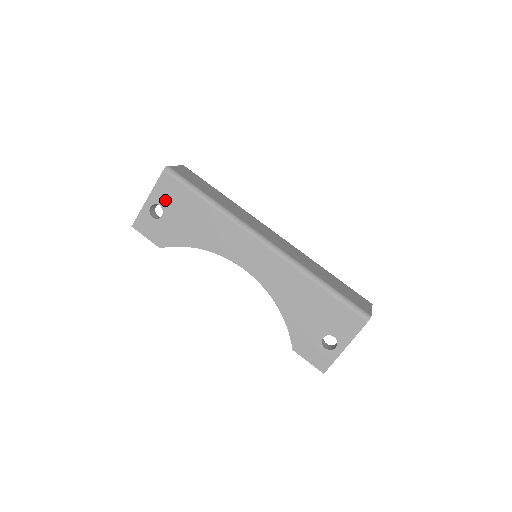
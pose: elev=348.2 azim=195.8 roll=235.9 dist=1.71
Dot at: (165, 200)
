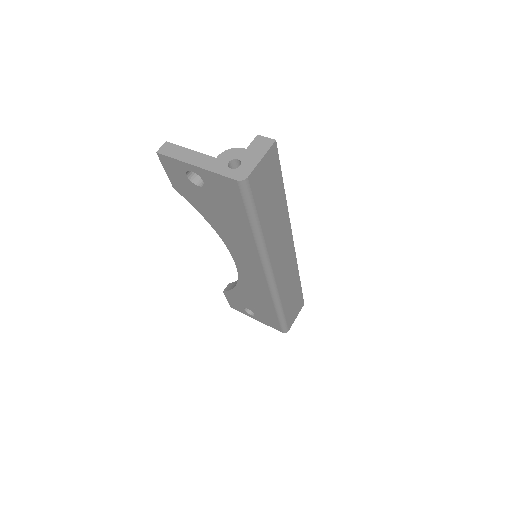
Dot at: (214, 187)
